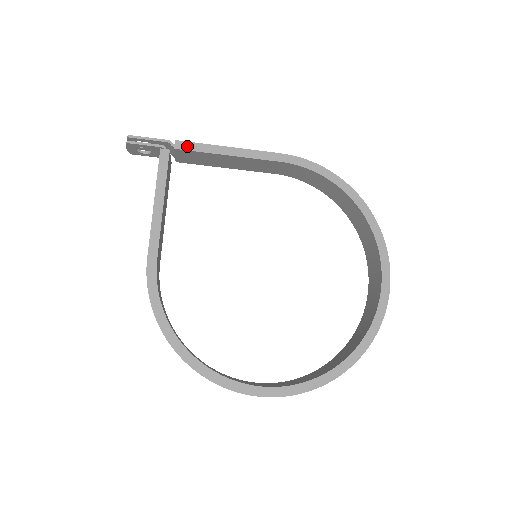
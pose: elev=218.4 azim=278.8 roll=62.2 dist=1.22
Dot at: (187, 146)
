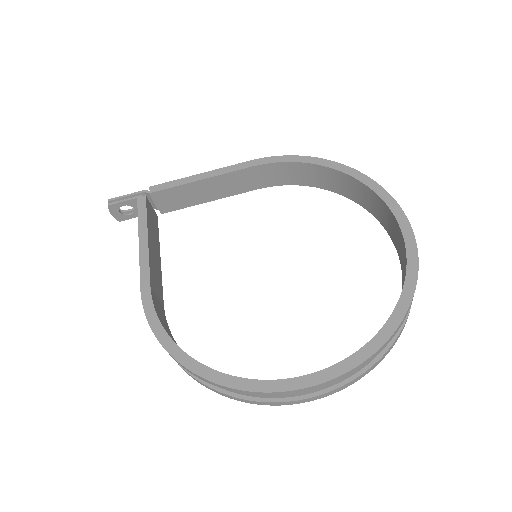
Dot at: (161, 187)
